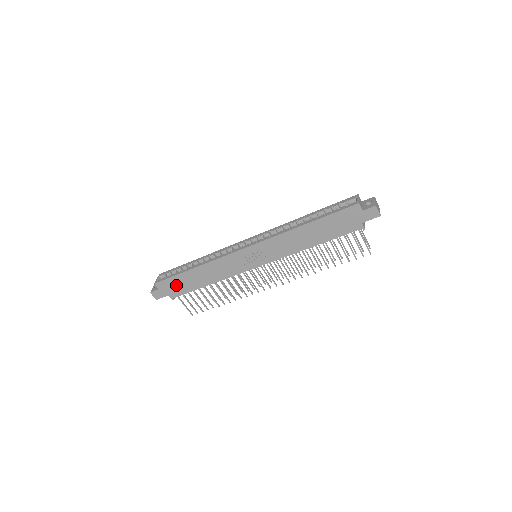
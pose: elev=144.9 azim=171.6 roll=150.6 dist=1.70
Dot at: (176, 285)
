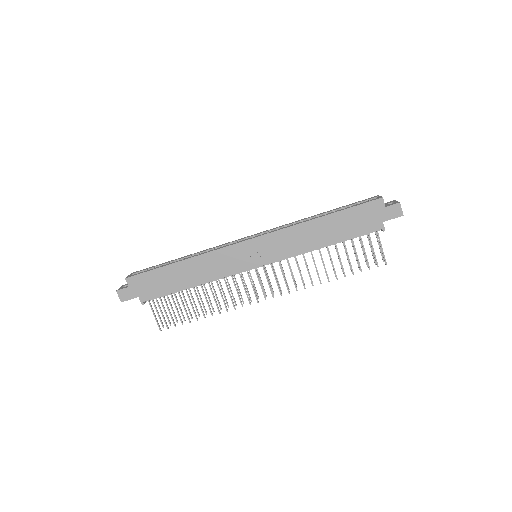
Dot at: (152, 283)
